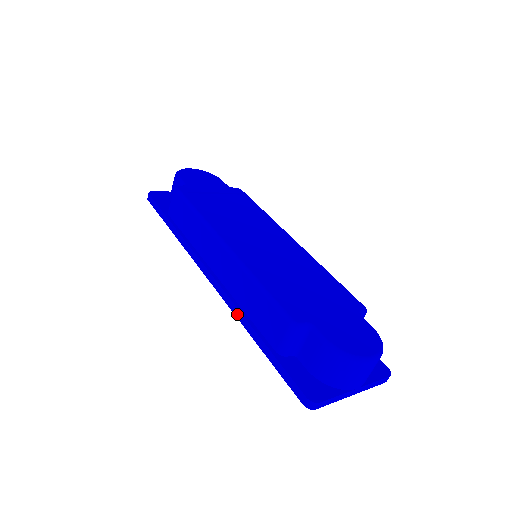
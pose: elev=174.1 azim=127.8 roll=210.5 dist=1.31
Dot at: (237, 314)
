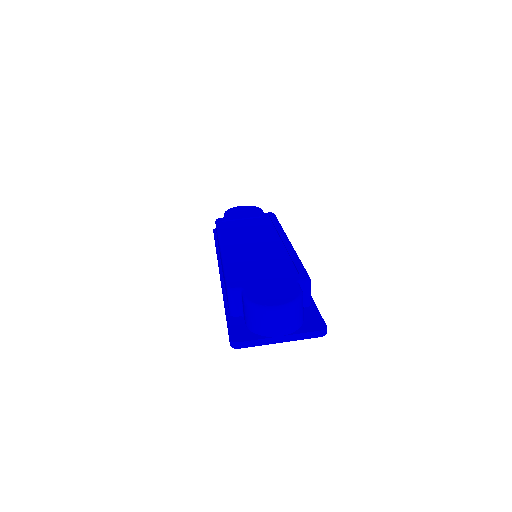
Dot at: occluded
